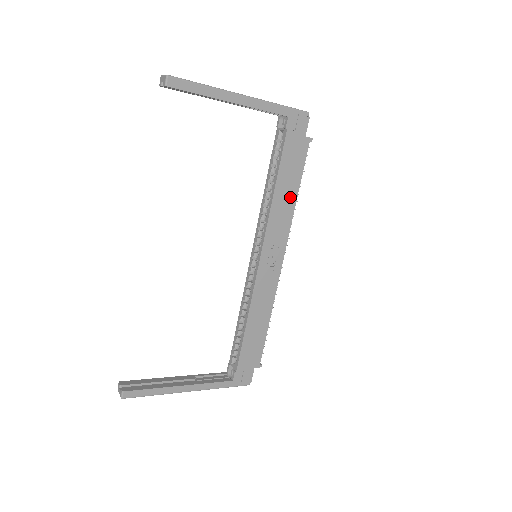
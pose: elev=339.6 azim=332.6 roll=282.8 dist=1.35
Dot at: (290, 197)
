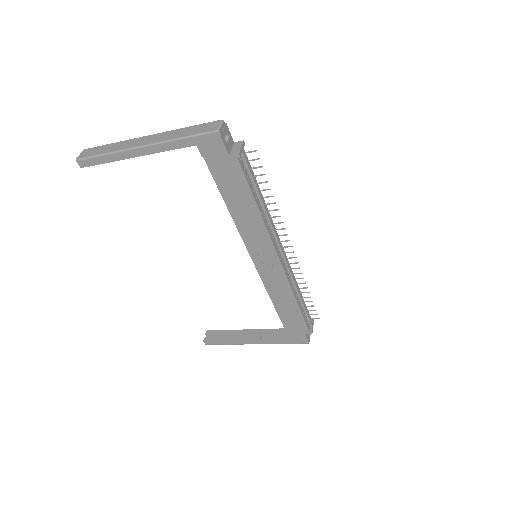
Dot at: (250, 211)
